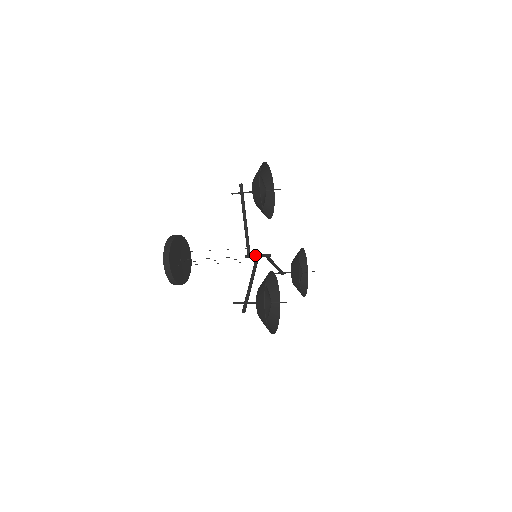
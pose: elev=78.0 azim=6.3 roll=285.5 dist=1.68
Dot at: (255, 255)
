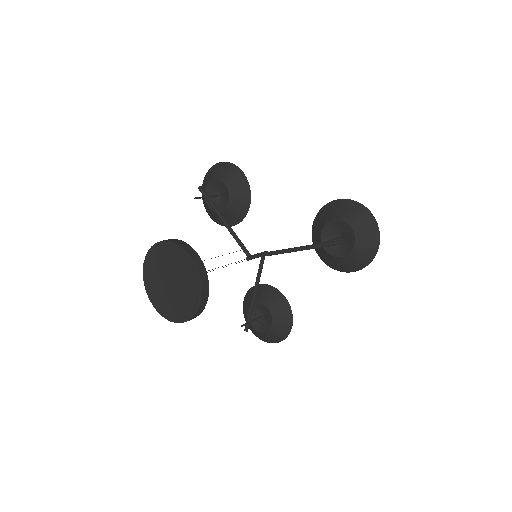
Dot at: (256, 254)
